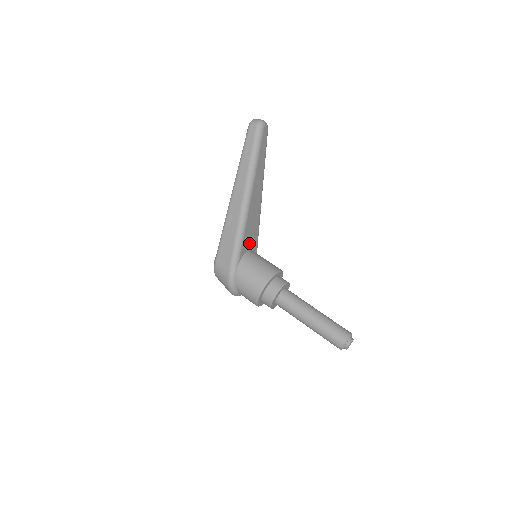
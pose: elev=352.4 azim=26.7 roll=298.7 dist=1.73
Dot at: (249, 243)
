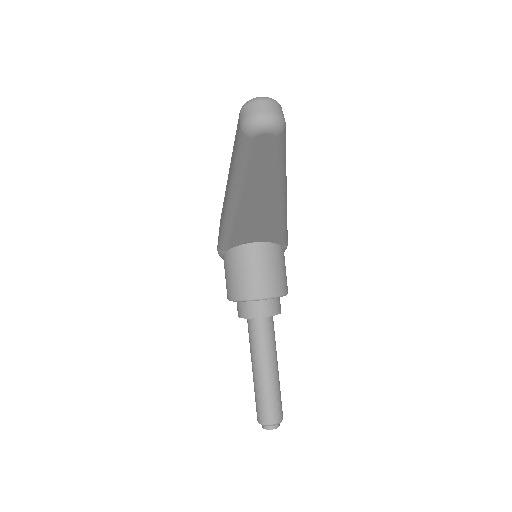
Dot at: (252, 238)
